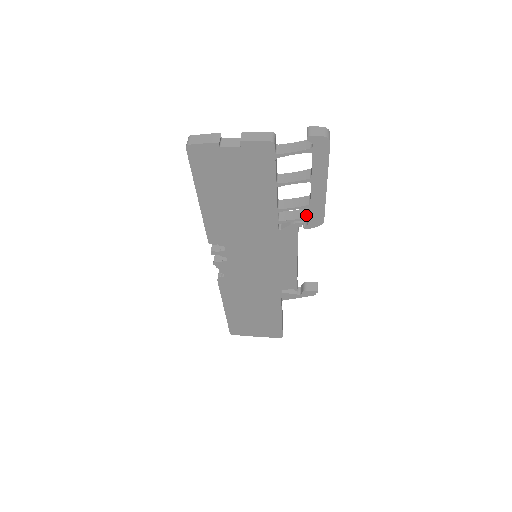
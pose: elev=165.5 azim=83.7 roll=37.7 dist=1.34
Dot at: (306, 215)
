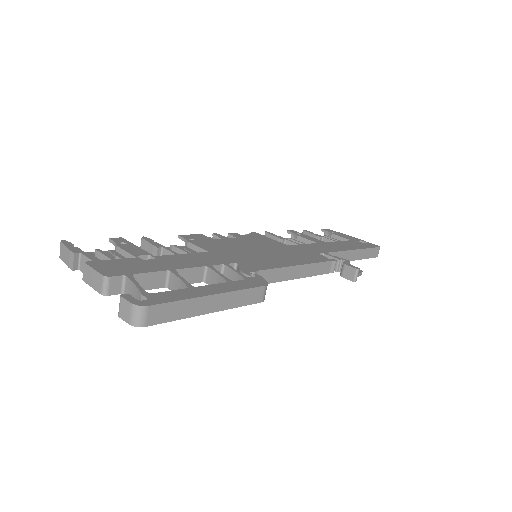
Dot at: occluded
